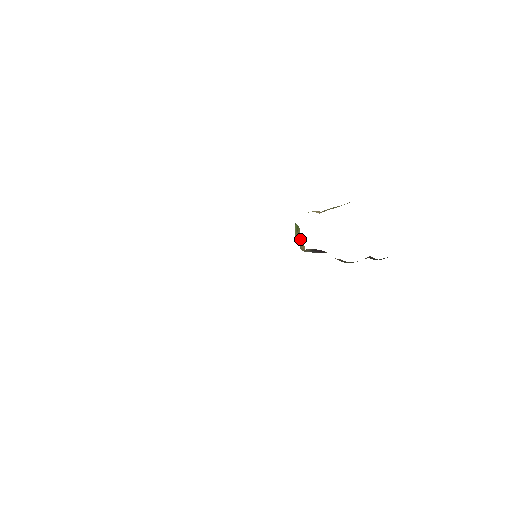
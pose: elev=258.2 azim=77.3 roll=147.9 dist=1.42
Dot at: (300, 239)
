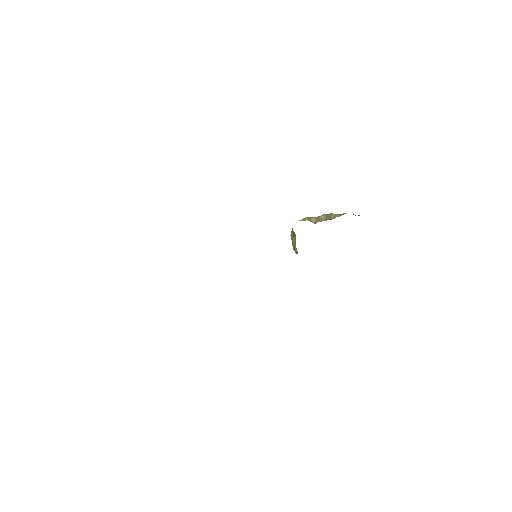
Dot at: (294, 243)
